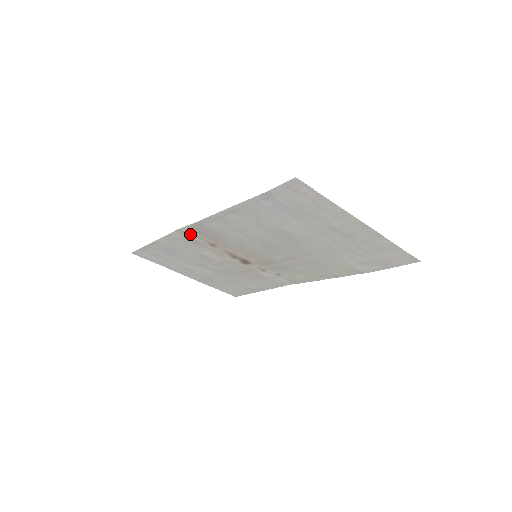
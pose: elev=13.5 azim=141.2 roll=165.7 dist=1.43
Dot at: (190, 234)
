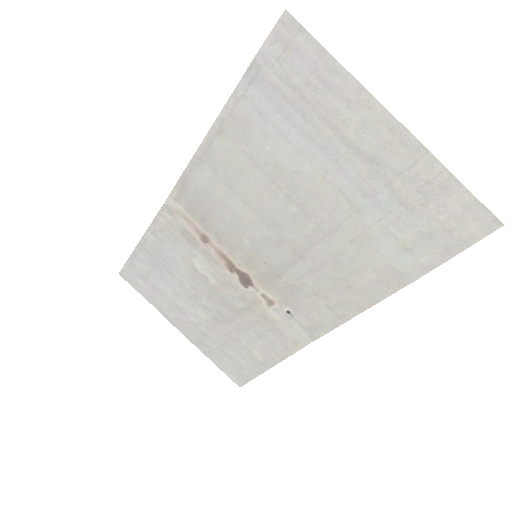
Dot at: (178, 214)
